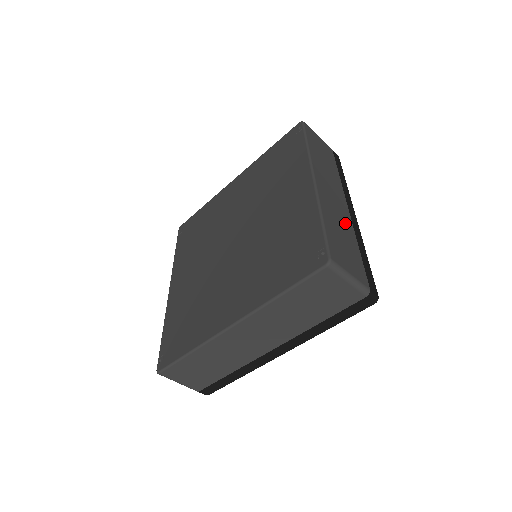
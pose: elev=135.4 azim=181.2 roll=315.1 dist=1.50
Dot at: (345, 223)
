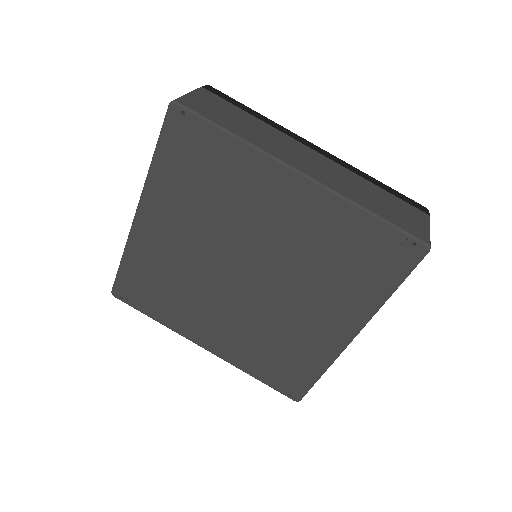
Dot at: (349, 178)
